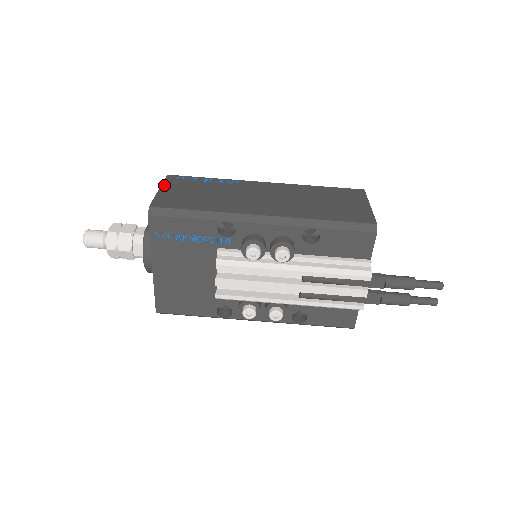
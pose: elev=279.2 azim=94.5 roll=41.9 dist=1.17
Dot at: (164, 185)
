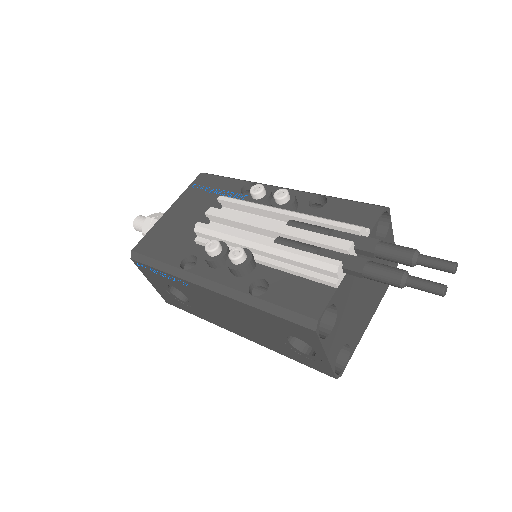
Dot at: occluded
